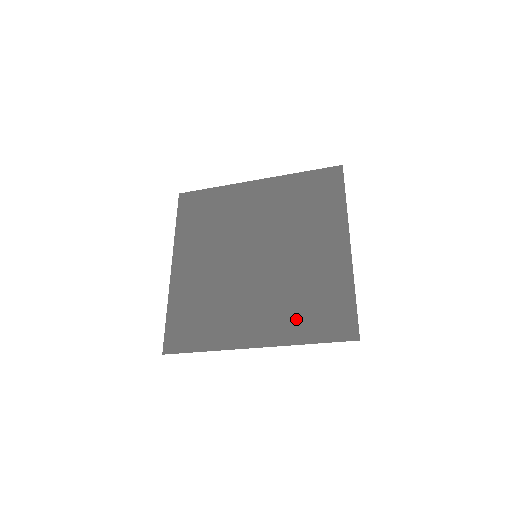
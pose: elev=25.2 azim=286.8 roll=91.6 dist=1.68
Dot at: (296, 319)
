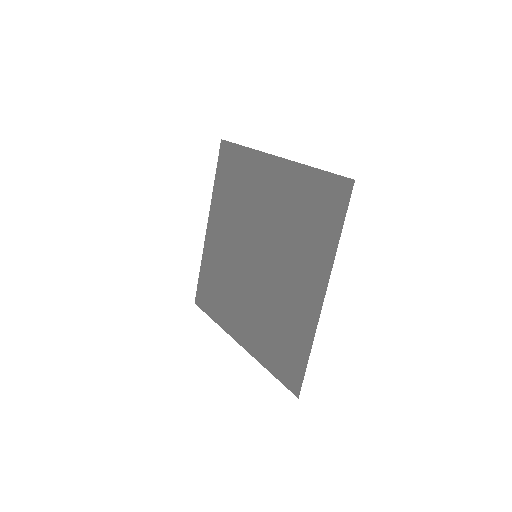
Dot at: (265, 342)
